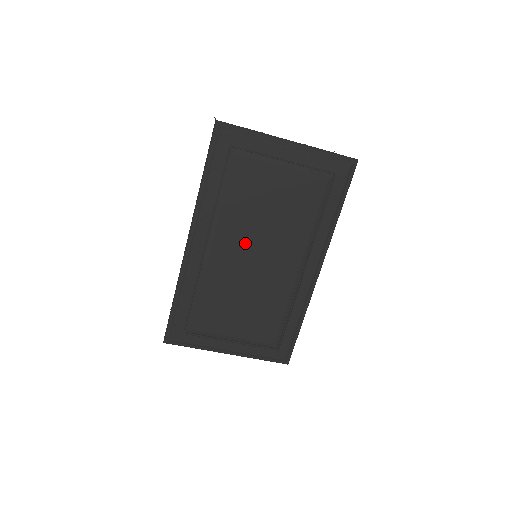
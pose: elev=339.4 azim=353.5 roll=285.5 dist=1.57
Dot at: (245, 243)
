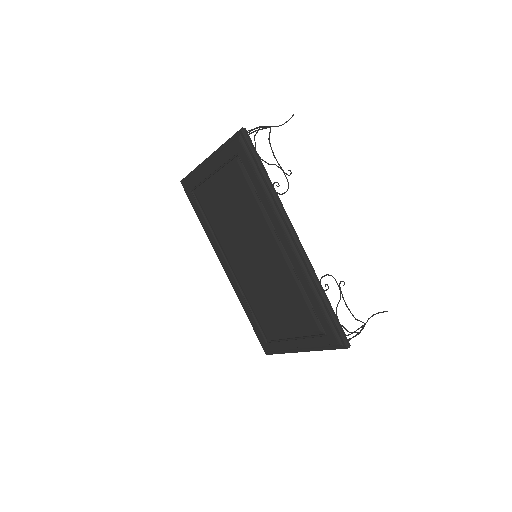
Dot at: (241, 251)
